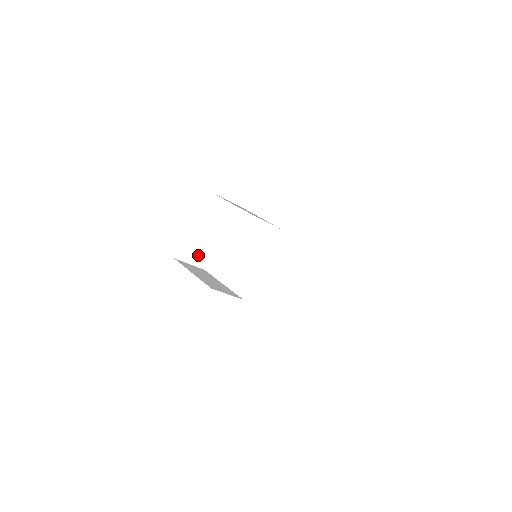
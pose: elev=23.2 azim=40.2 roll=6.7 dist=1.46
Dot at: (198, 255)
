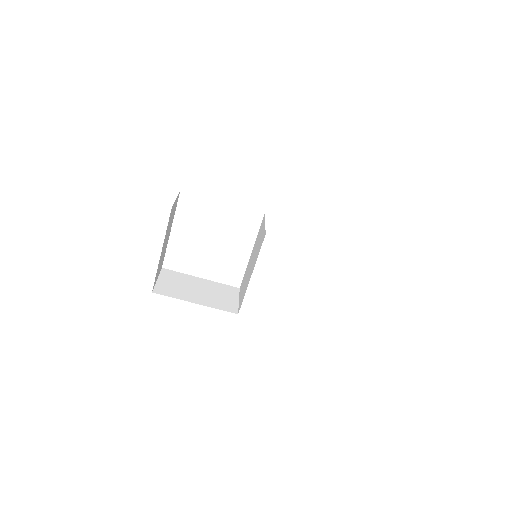
Dot at: occluded
